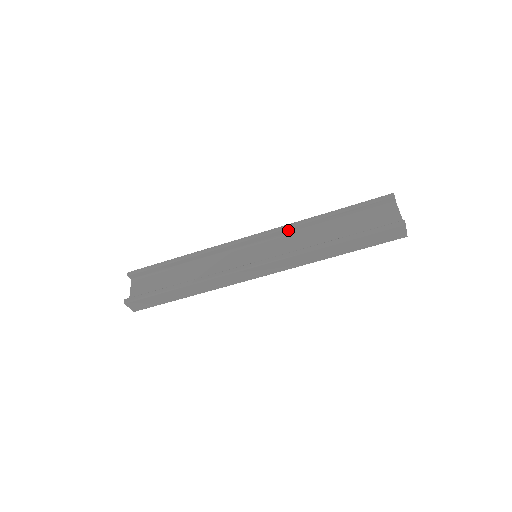
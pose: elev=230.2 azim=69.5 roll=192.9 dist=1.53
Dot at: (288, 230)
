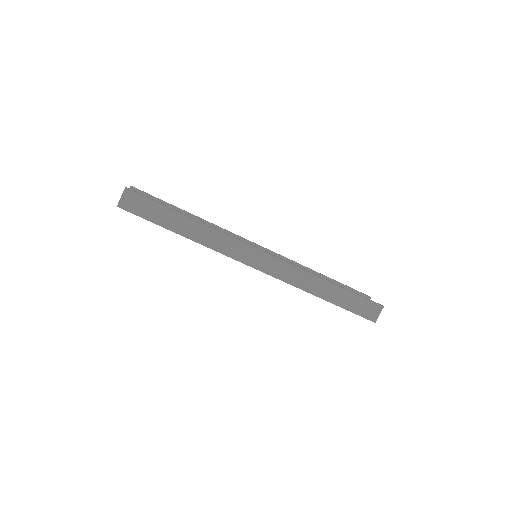
Dot at: occluded
